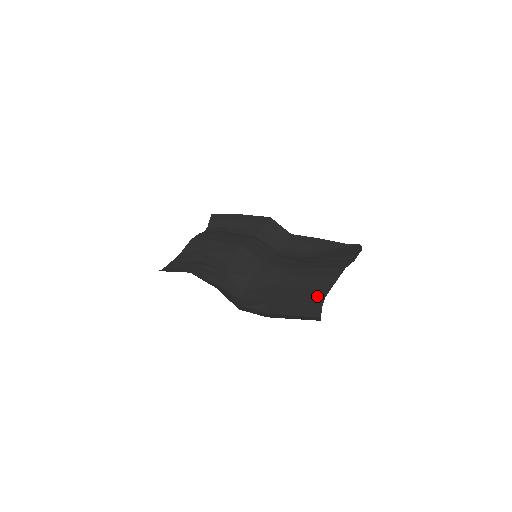
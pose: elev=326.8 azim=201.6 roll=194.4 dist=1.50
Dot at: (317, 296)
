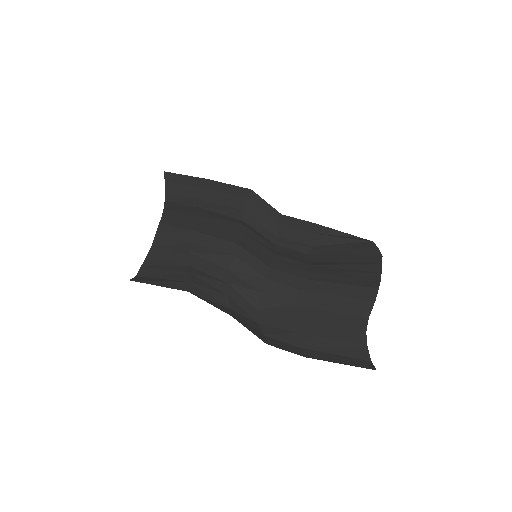
Dot at: (356, 328)
